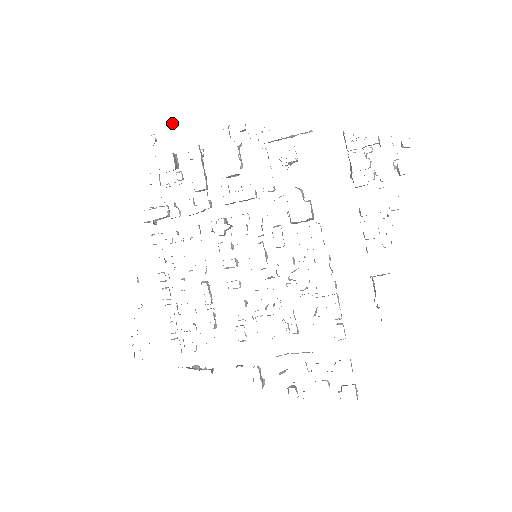
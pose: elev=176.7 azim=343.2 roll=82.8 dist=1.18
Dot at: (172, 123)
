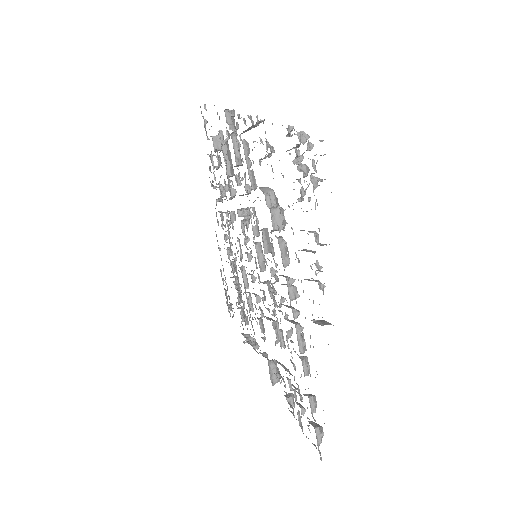
Dot at: (205, 106)
